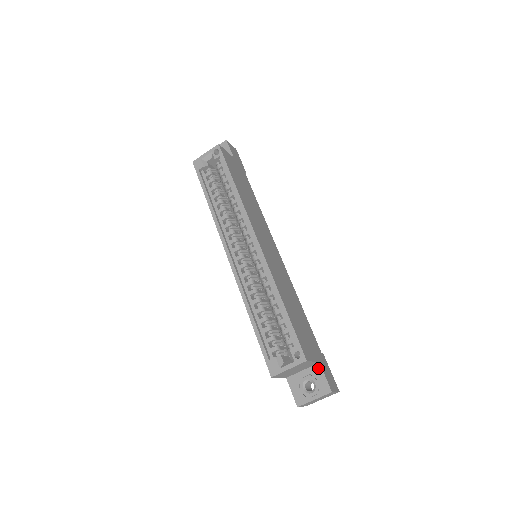
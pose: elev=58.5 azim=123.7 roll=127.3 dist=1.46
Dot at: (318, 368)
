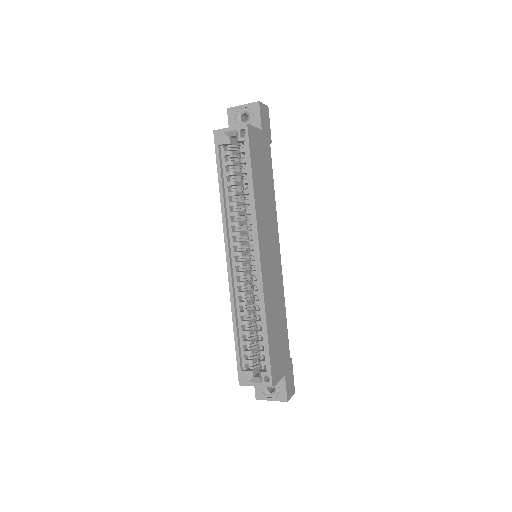
Dot at: (282, 379)
